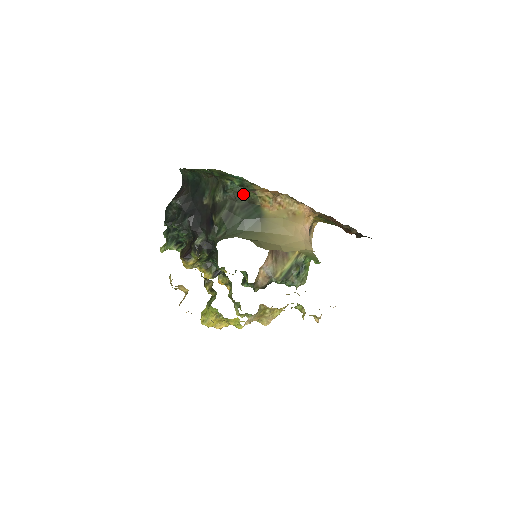
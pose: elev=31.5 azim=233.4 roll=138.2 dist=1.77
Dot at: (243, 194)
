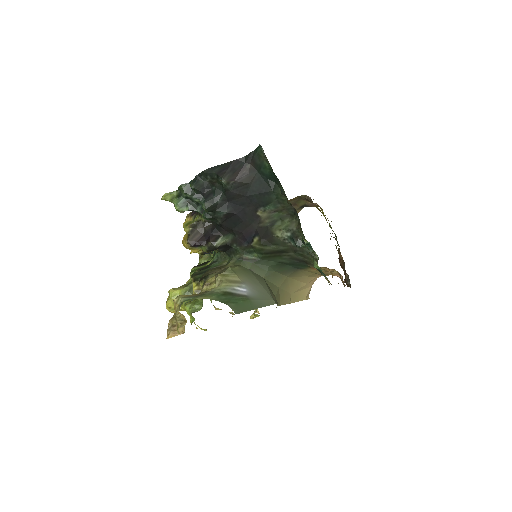
Dot at: (307, 255)
